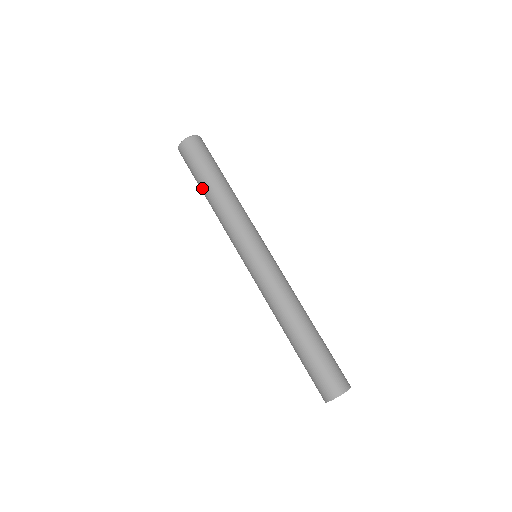
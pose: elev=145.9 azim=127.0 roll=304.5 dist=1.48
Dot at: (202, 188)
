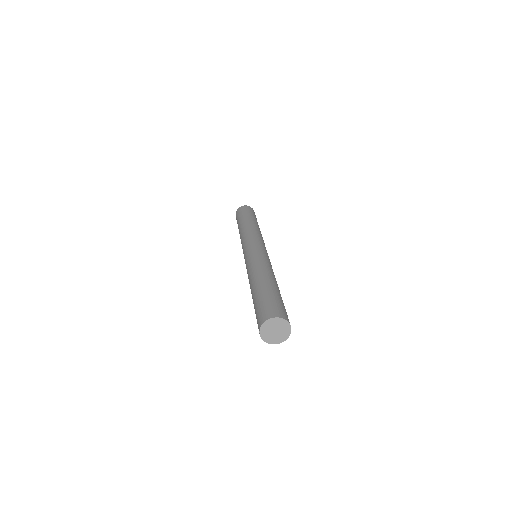
Dot at: (238, 228)
